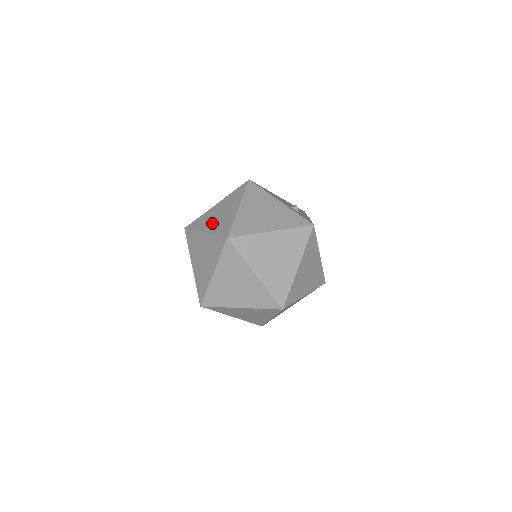
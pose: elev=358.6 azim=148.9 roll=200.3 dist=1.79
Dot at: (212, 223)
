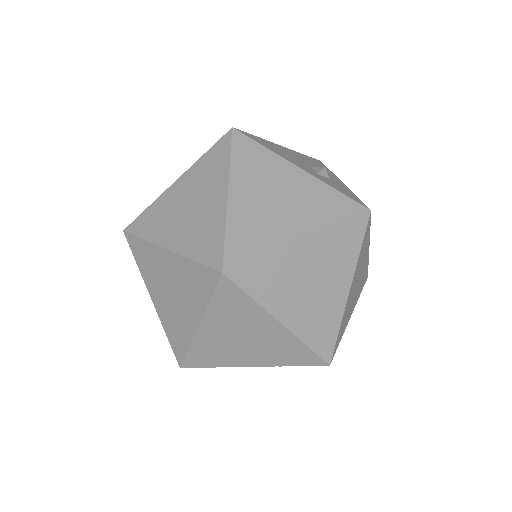
Dot at: (178, 228)
